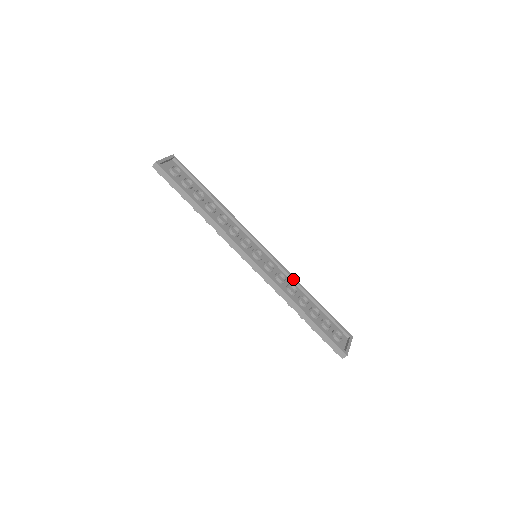
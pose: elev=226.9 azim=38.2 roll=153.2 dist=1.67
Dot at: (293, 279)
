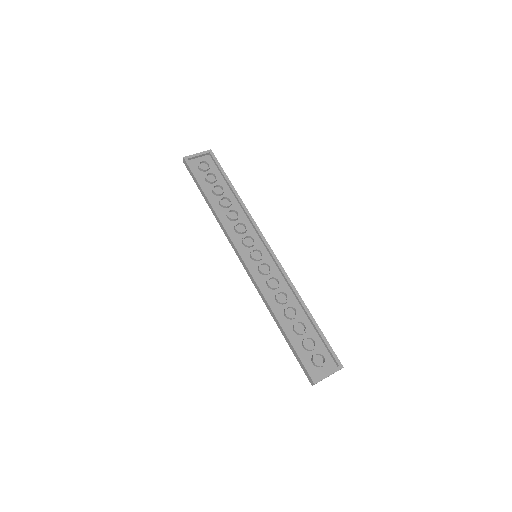
Dot at: (291, 287)
